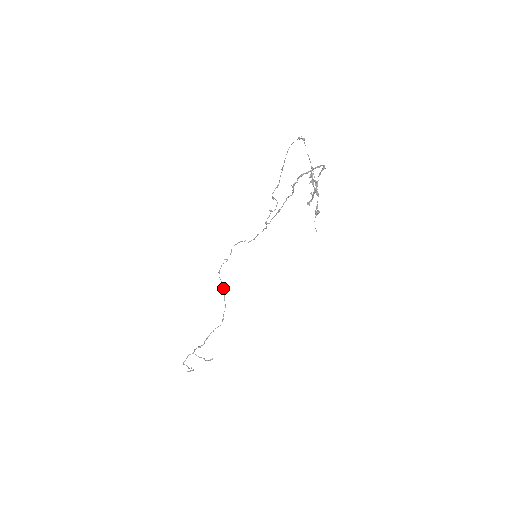
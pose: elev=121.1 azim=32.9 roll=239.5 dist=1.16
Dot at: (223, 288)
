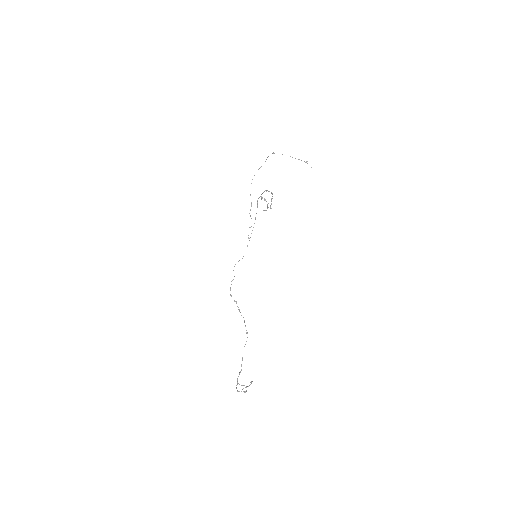
Dot at: (237, 306)
